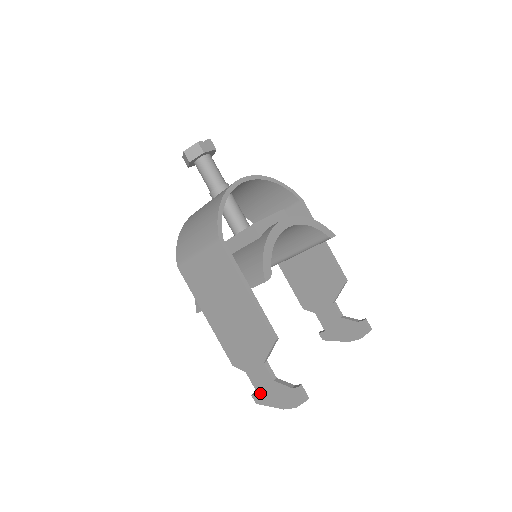
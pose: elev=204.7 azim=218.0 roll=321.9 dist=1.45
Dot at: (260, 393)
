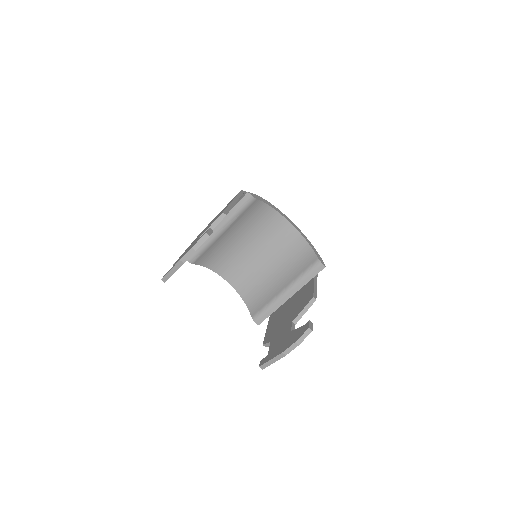
Dot at: occluded
